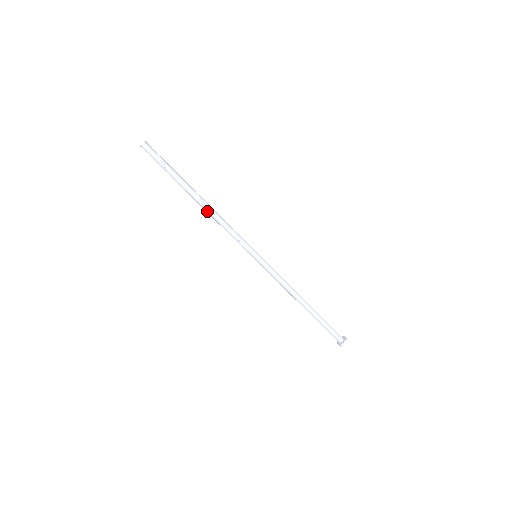
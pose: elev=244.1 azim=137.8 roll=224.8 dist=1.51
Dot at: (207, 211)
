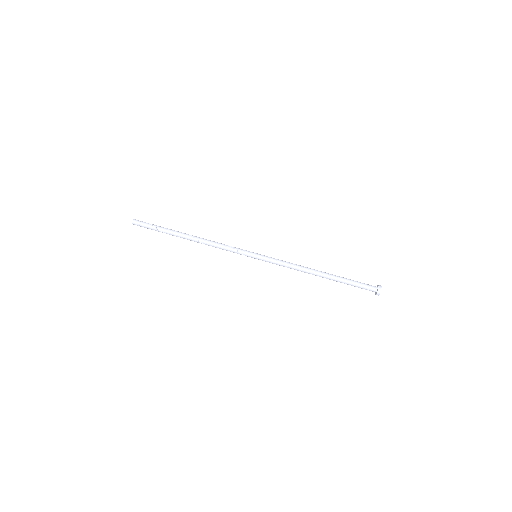
Dot at: (199, 241)
